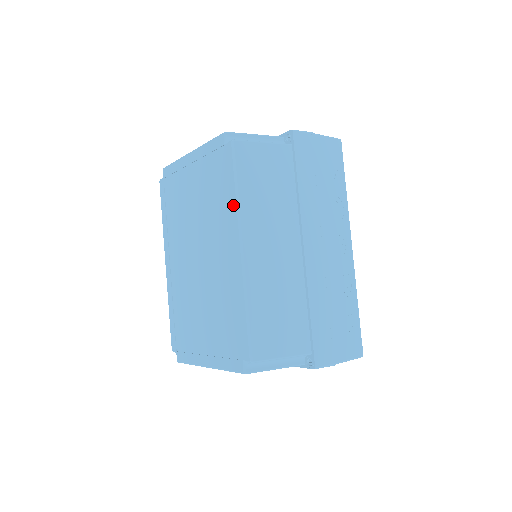
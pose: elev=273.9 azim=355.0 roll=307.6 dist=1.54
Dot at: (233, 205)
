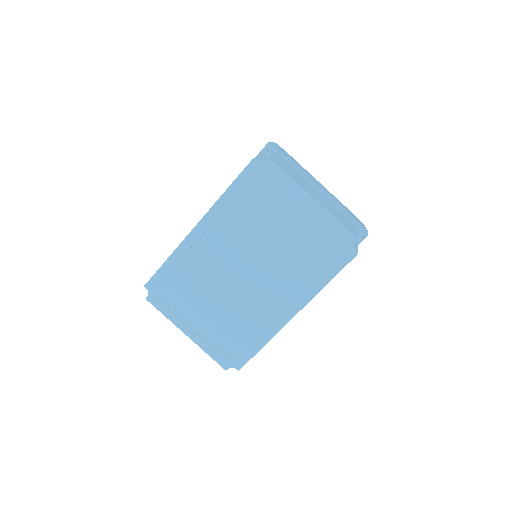
Dot at: (316, 288)
